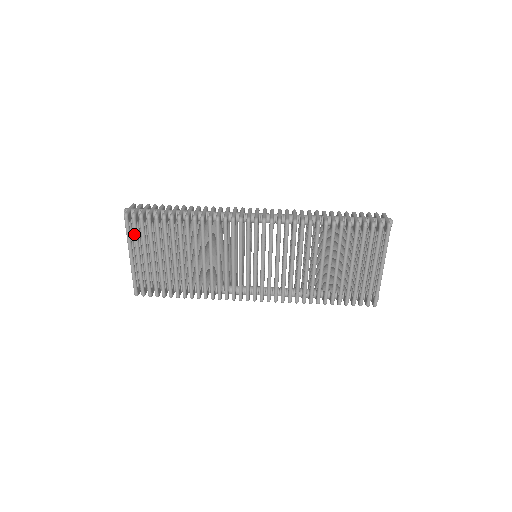
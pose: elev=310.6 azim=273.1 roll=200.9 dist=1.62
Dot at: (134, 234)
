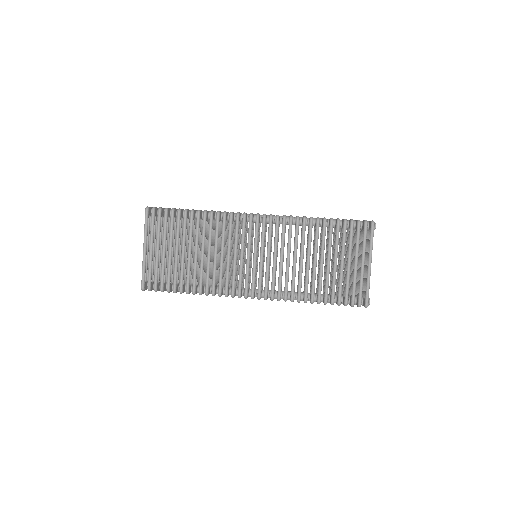
Dot at: (151, 225)
